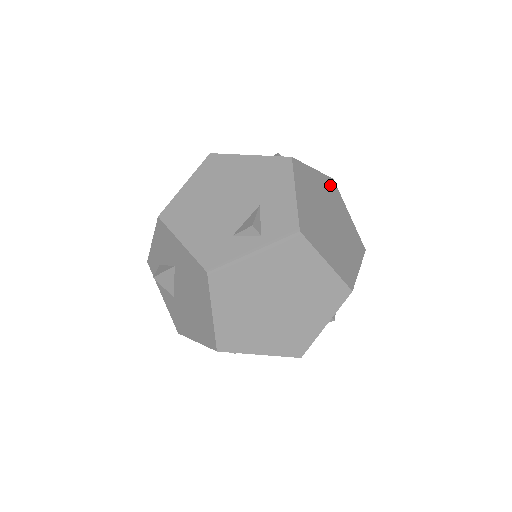
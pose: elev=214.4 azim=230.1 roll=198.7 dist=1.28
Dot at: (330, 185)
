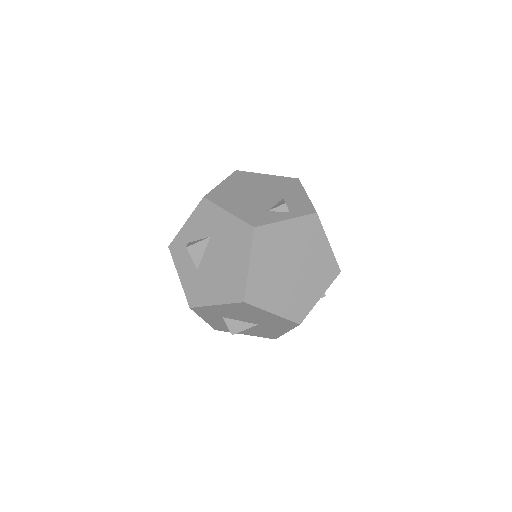
Dot at: occluded
